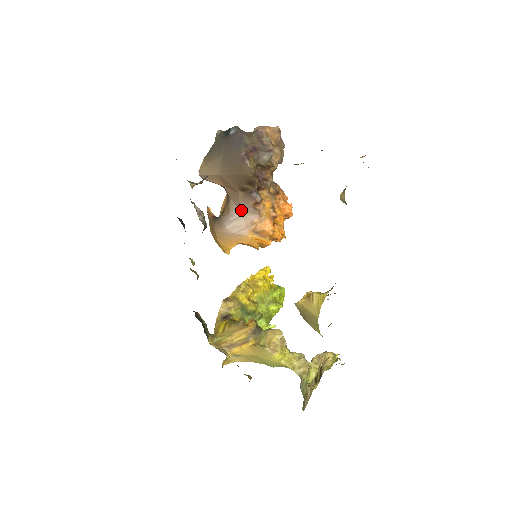
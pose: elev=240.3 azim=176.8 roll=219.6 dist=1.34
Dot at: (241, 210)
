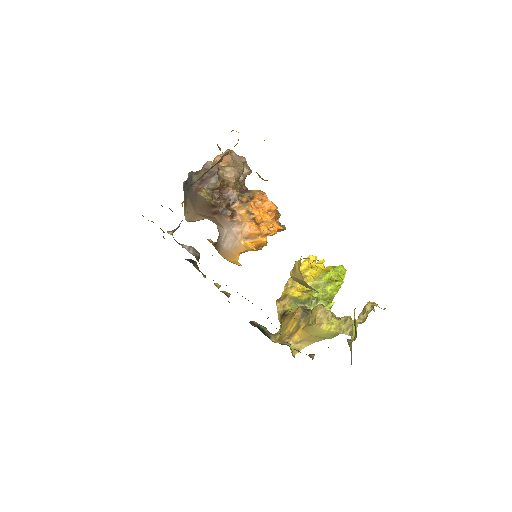
Dot at: (225, 228)
